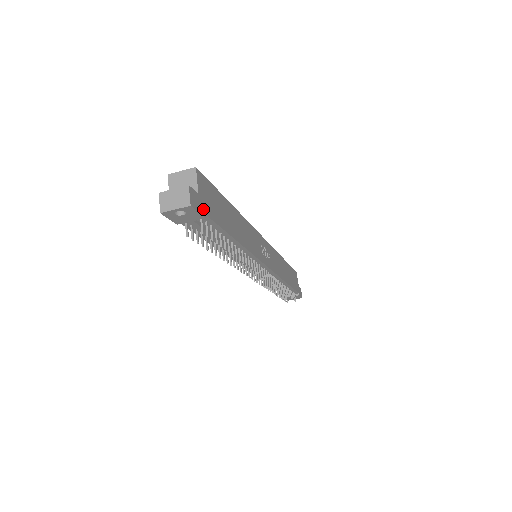
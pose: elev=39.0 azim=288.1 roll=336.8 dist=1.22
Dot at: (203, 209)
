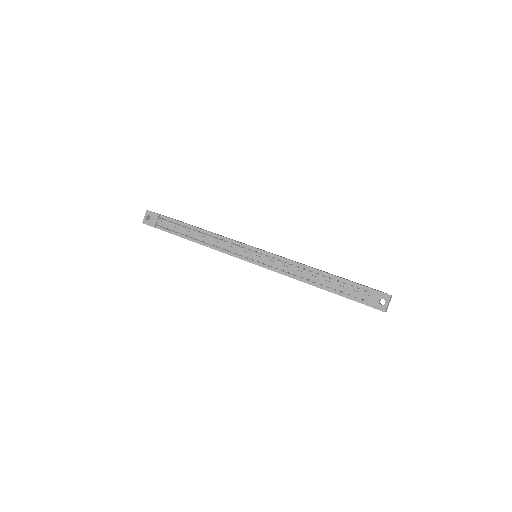
Dot at: (160, 215)
